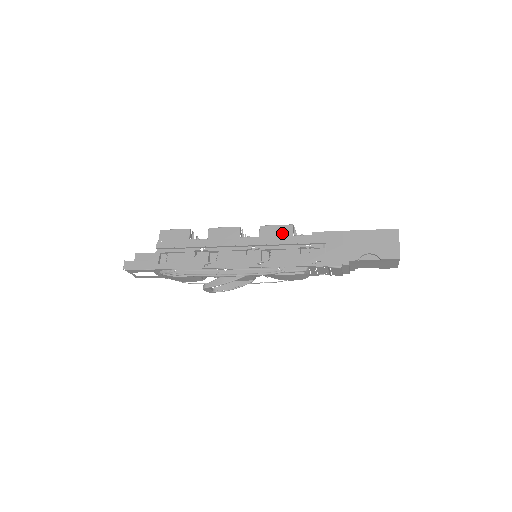
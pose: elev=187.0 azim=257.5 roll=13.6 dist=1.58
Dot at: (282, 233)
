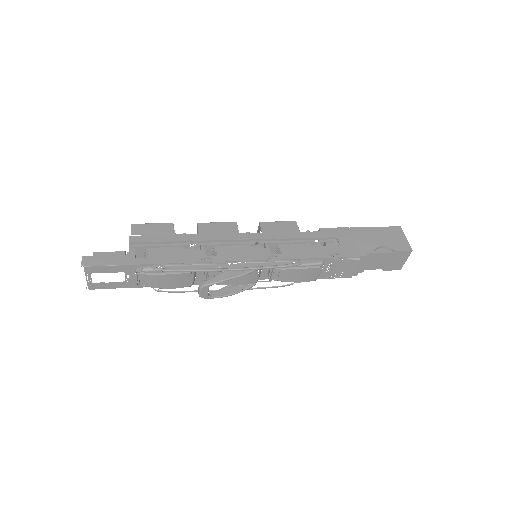
Dot at: (287, 228)
